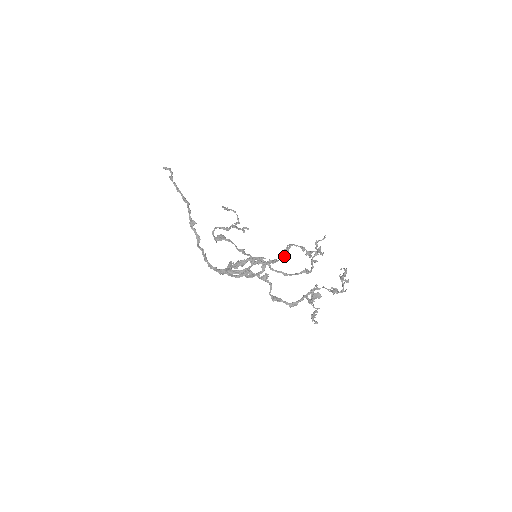
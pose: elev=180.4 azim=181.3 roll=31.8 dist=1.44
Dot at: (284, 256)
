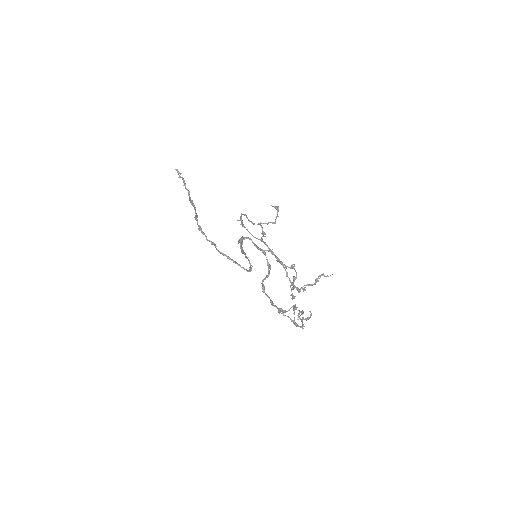
Dot at: (292, 266)
